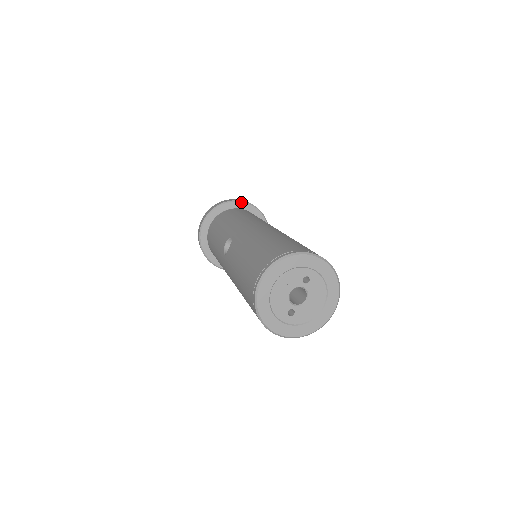
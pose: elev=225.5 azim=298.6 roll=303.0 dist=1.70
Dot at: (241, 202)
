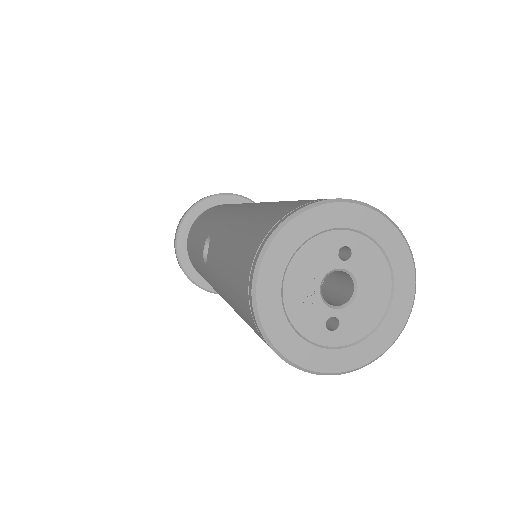
Dot at: (223, 195)
